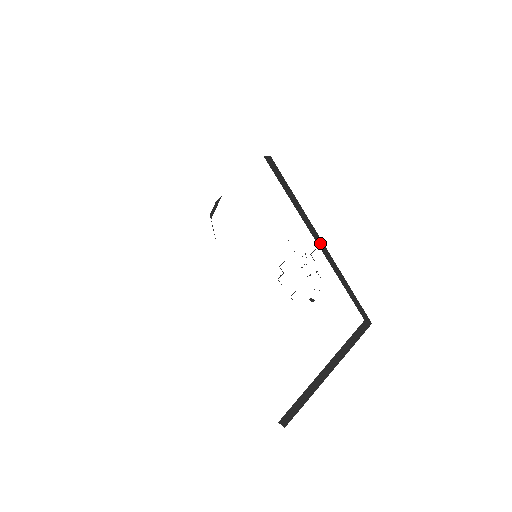
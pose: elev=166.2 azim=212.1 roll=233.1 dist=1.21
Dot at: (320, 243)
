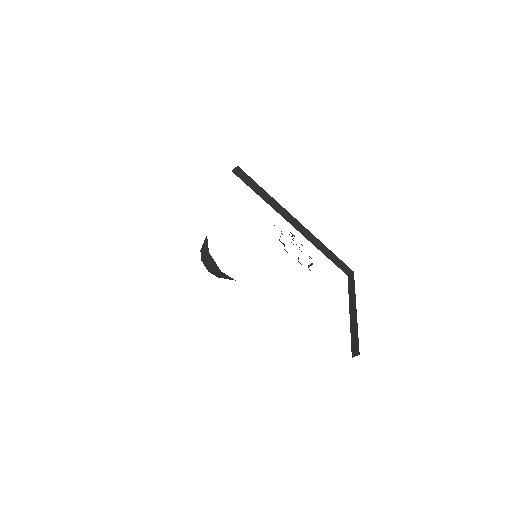
Dot at: (292, 221)
